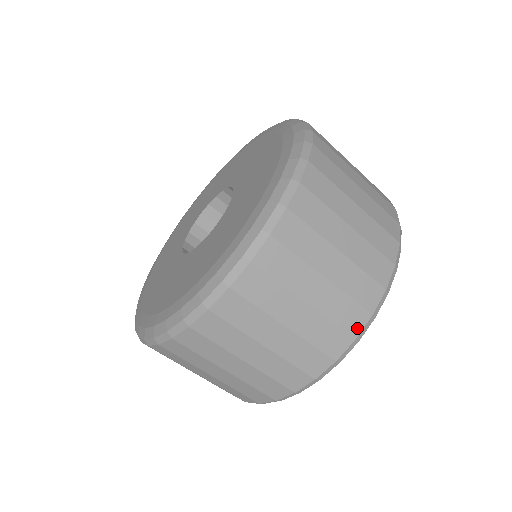
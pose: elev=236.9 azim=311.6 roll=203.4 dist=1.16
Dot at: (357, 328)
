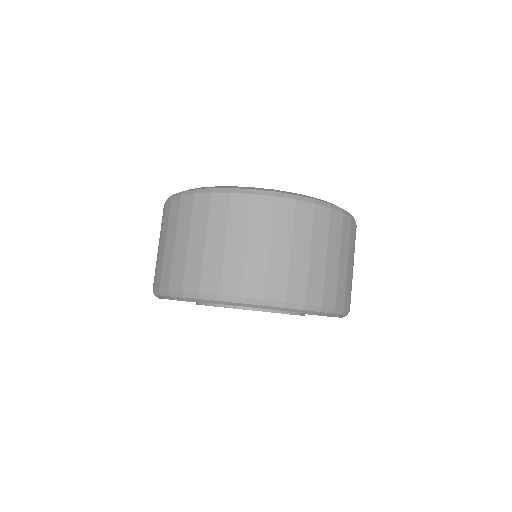
Dot at: (249, 293)
